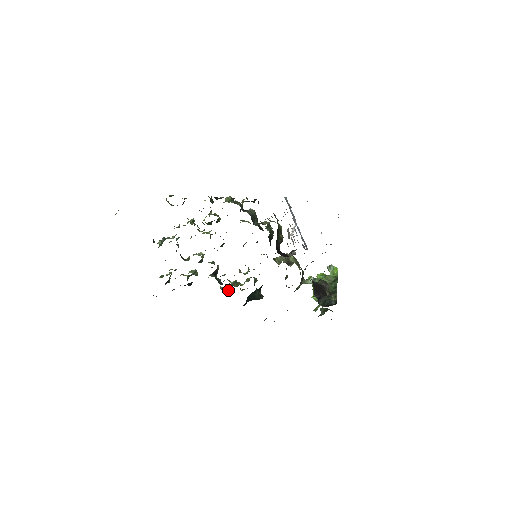
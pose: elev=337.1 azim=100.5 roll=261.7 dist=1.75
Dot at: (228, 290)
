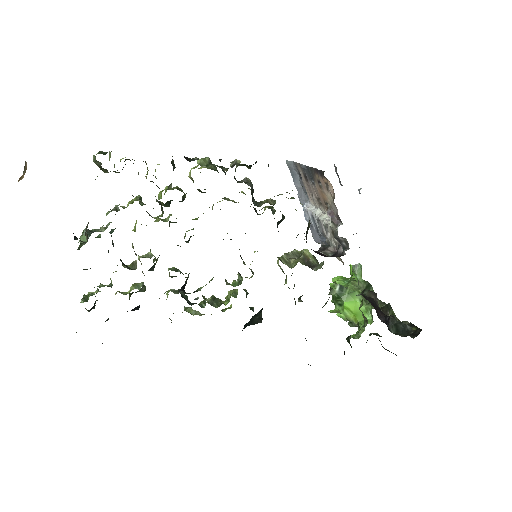
Dot at: (198, 312)
